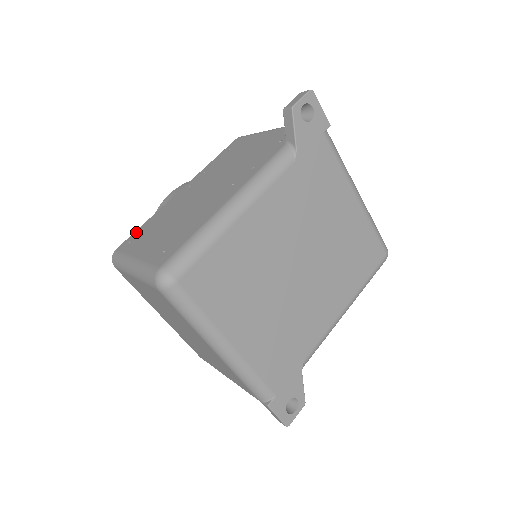
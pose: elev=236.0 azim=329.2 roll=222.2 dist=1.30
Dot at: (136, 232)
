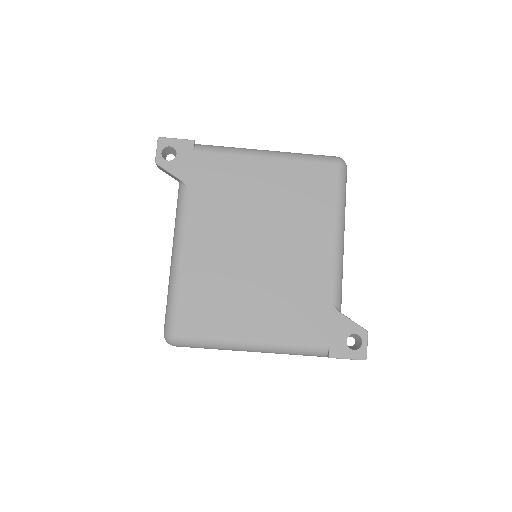
Dot at: occluded
